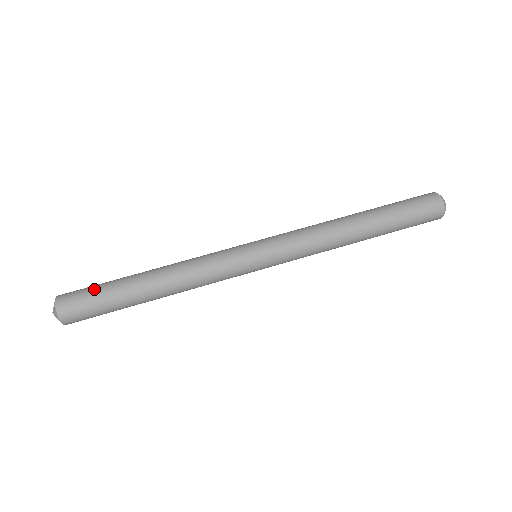
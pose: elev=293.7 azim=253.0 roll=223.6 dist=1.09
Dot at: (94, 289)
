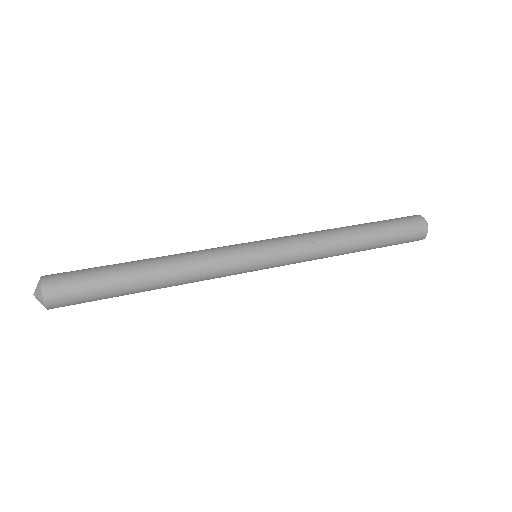
Dot at: (87, 276)
